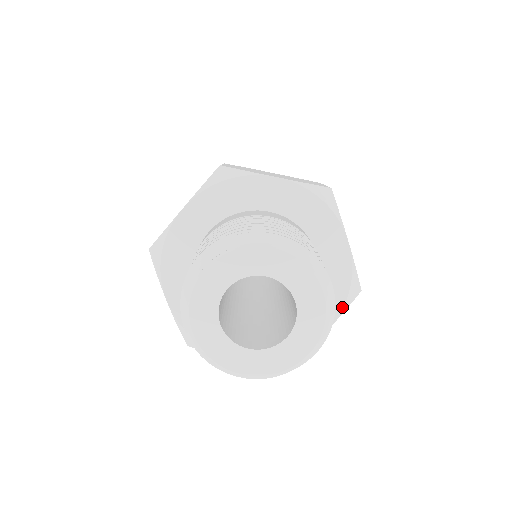
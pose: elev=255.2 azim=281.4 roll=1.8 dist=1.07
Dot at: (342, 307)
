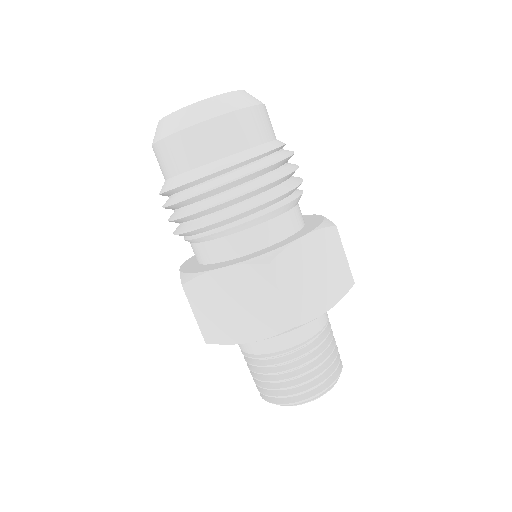
Dot at: occluded
